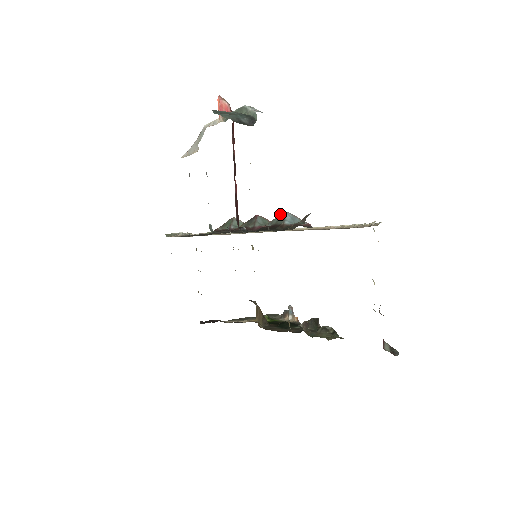
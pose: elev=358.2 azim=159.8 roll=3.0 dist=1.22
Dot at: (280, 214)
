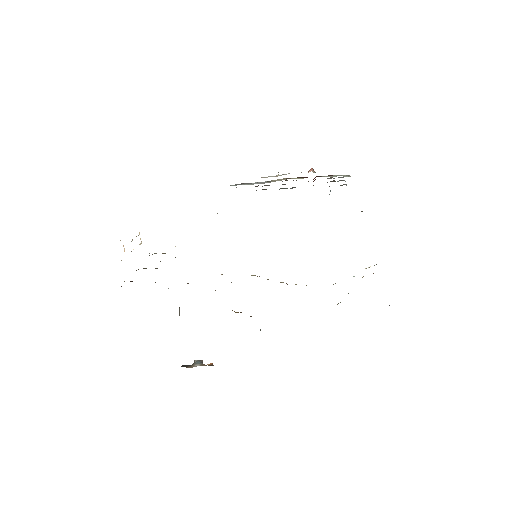
Dot at: occluded
